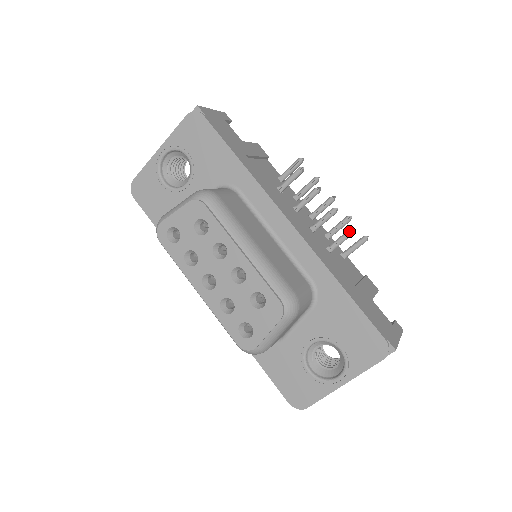
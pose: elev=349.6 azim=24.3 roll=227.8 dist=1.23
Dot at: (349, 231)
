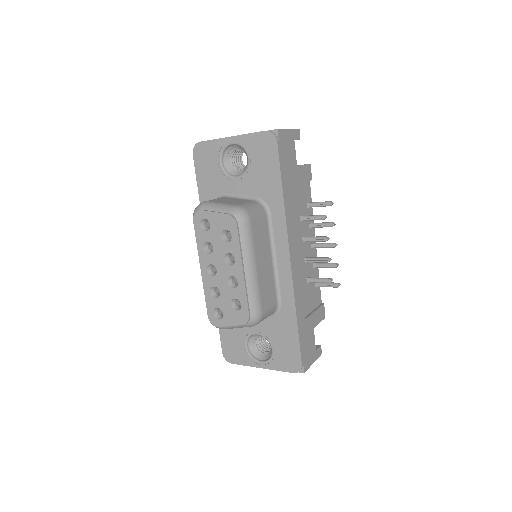
Dot at: (328, 280)
